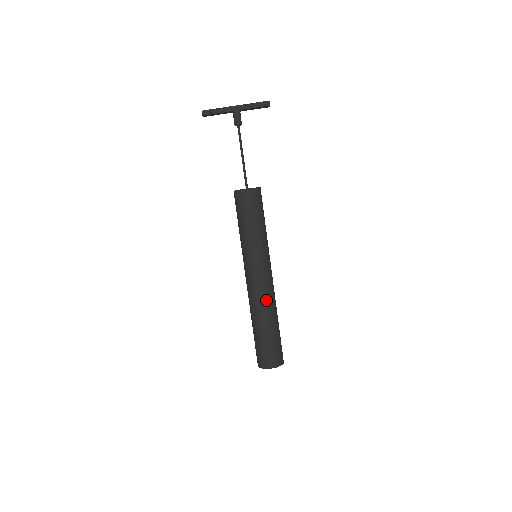
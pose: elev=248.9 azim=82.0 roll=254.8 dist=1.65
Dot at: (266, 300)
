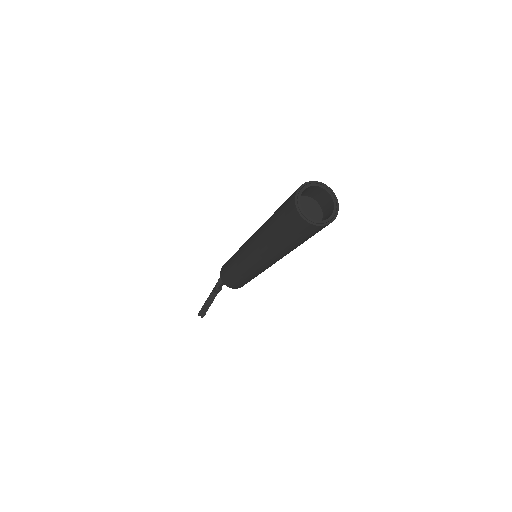
Dot at: occluded
